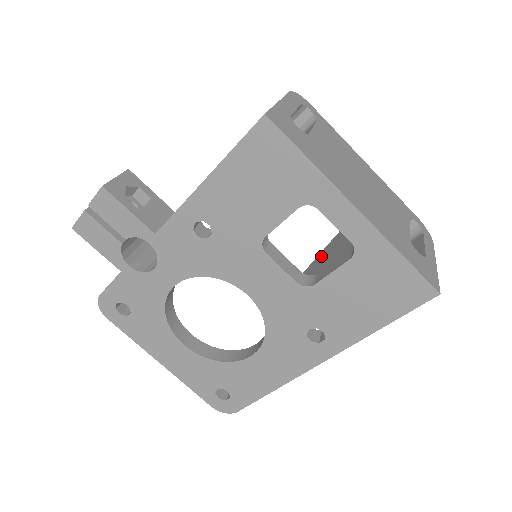
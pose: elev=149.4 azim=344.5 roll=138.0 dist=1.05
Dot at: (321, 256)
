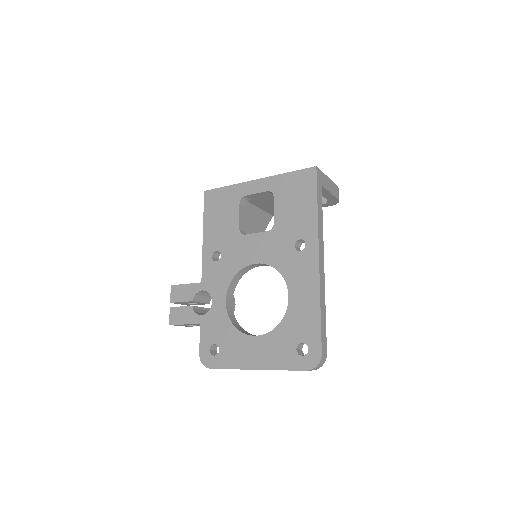
Dot at: occluded
